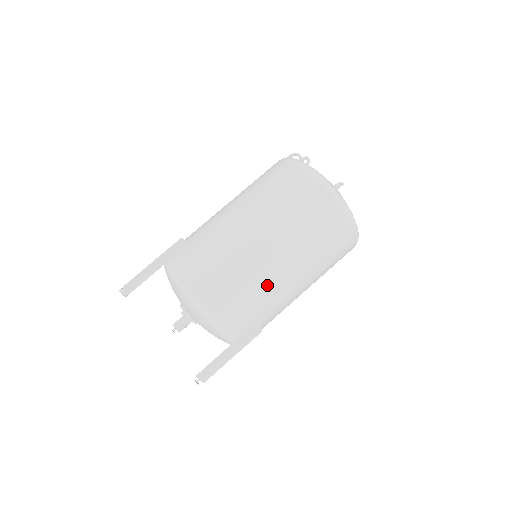
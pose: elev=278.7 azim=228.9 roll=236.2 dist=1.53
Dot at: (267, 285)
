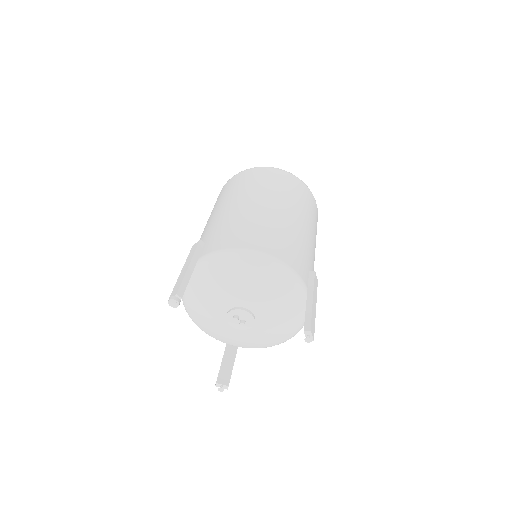
Dot at: (296, 232)
